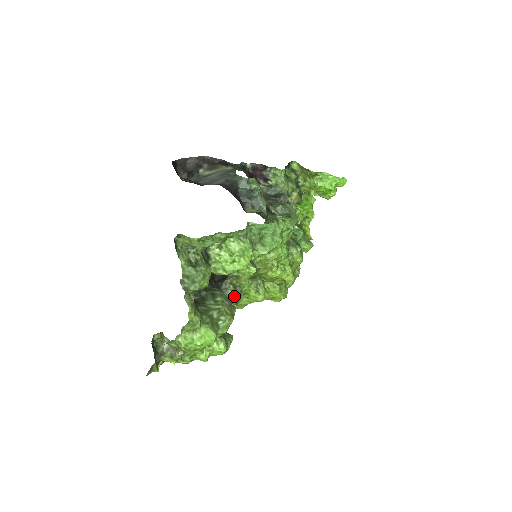
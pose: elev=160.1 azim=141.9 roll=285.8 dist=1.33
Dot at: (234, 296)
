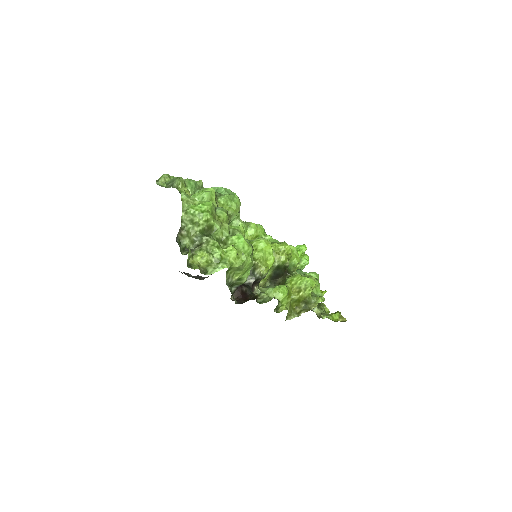
Dot at: occluded
